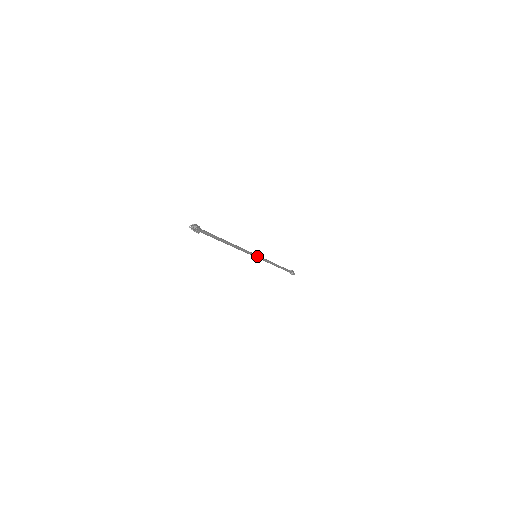
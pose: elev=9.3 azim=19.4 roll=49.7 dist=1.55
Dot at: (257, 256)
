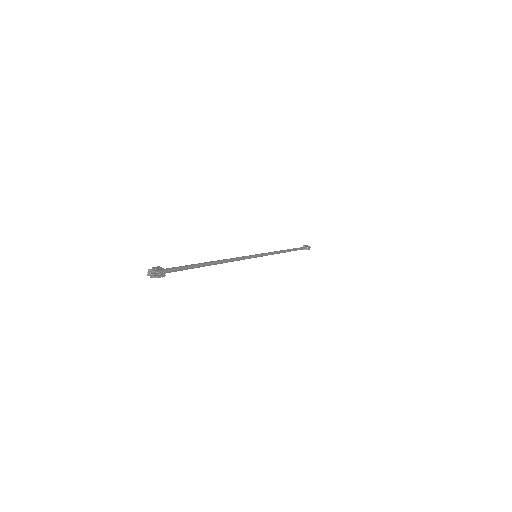
Dot at: (257, 255)
